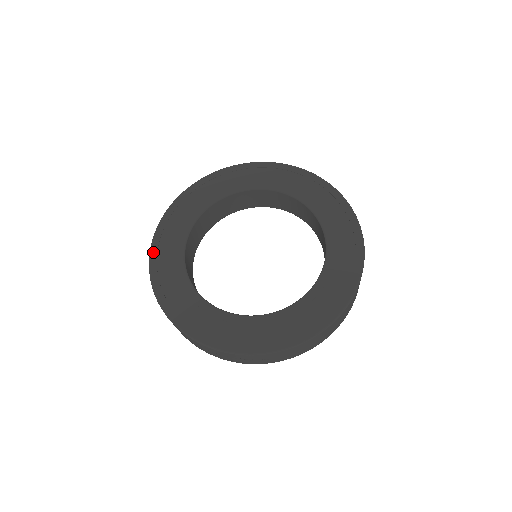
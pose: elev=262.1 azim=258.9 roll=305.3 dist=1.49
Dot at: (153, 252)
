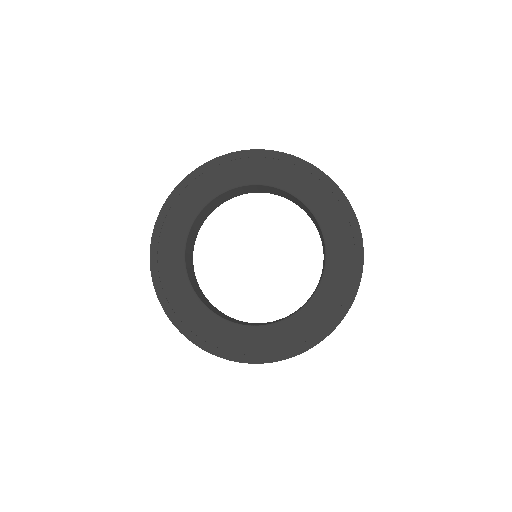
Dot at: (200, 344)
